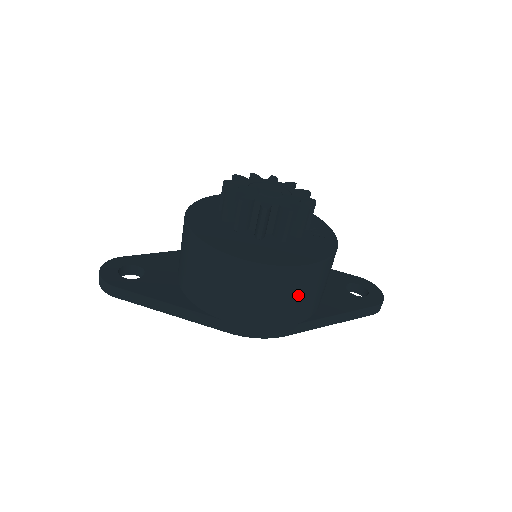
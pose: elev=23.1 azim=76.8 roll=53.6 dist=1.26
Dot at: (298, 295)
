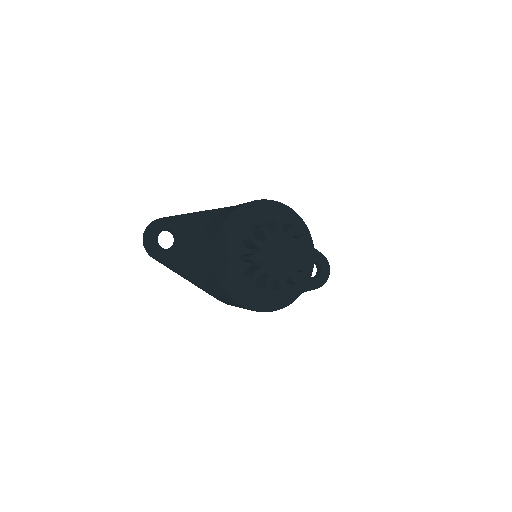
Dot at: occluded
